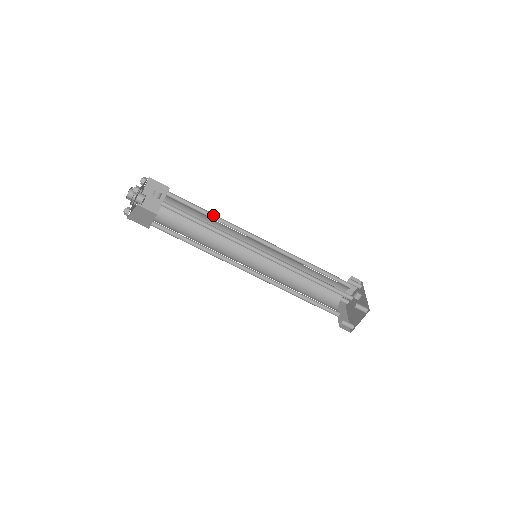
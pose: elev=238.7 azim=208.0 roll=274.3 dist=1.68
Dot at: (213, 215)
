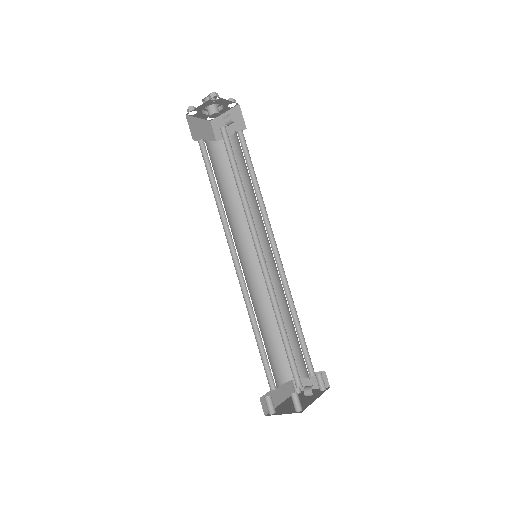
Dot at: (258, 186)
